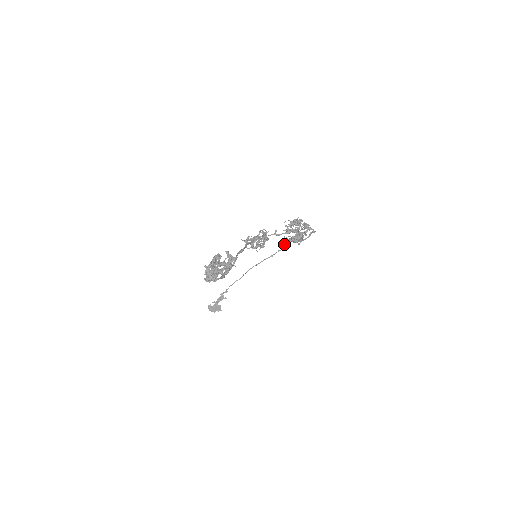
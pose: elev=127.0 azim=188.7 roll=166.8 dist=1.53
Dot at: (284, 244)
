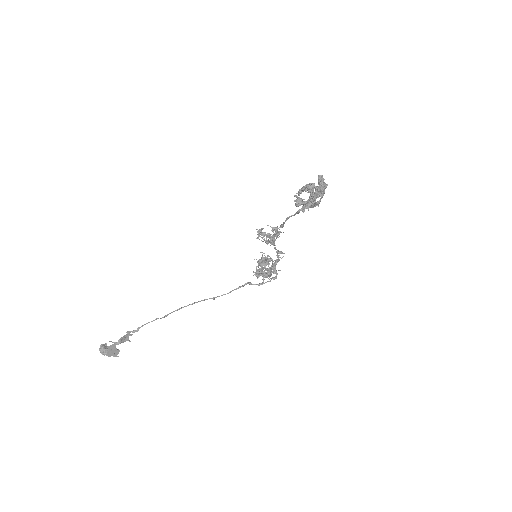
Dot at: (260, 271)
